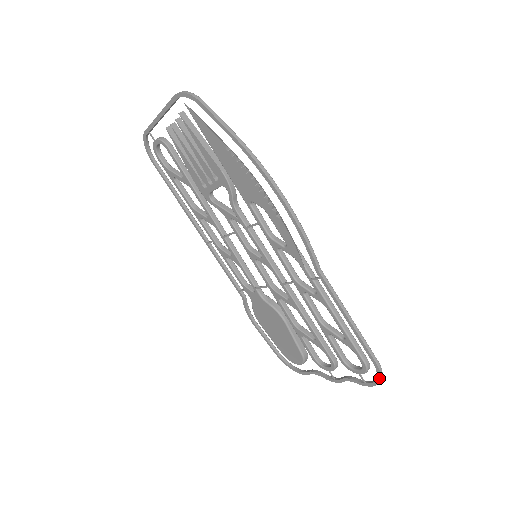
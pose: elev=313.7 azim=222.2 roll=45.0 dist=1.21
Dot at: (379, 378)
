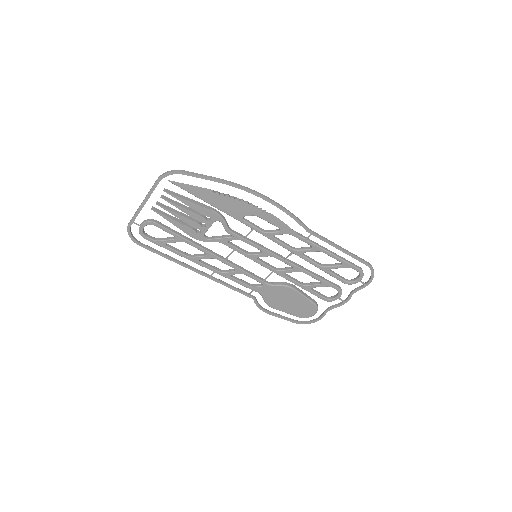
Dot at: (373, 272)
